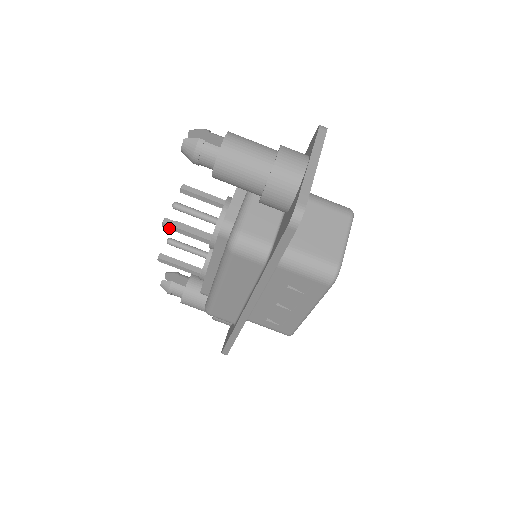
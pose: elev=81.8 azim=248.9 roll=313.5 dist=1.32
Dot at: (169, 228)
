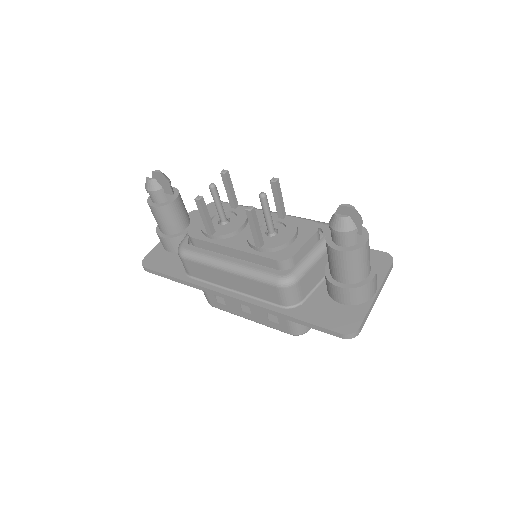
Dot at: (248, 215)
